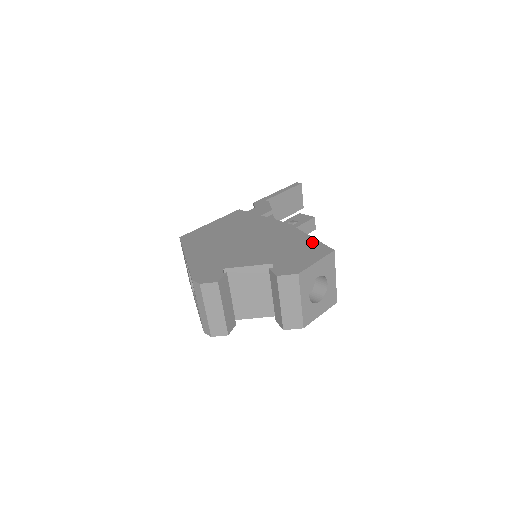
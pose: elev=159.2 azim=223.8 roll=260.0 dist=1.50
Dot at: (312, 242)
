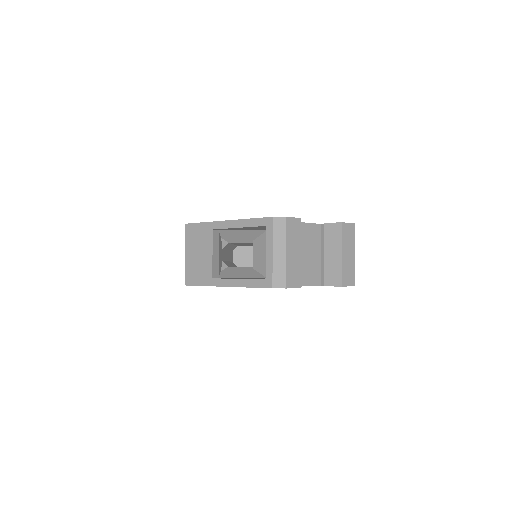
Dot at: occluded
